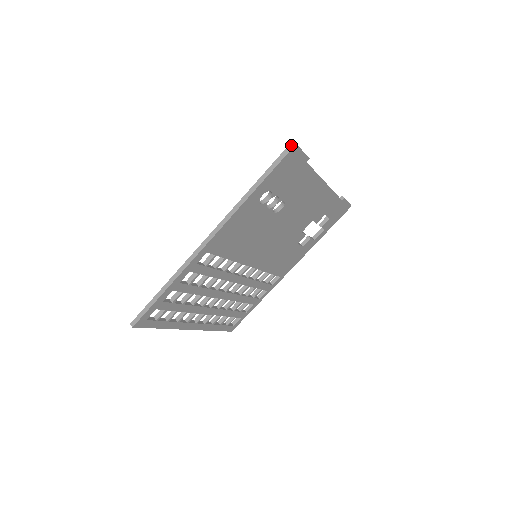
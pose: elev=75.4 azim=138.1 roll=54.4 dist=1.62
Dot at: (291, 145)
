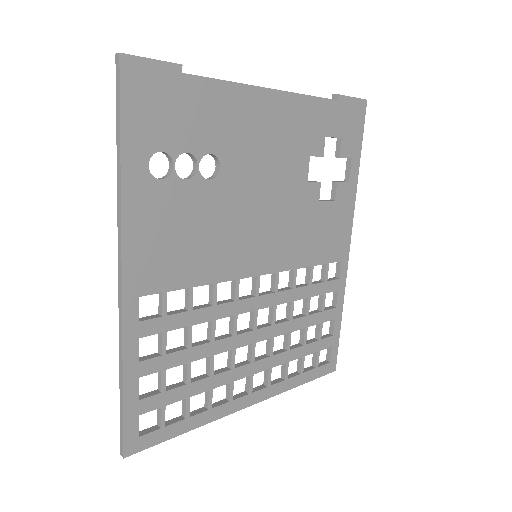
Dot at: (116, 61)
